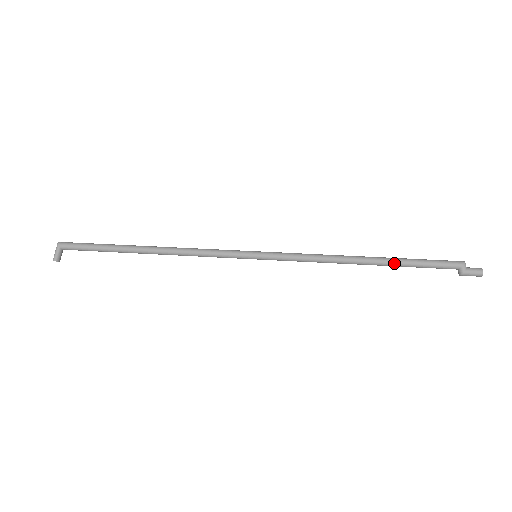
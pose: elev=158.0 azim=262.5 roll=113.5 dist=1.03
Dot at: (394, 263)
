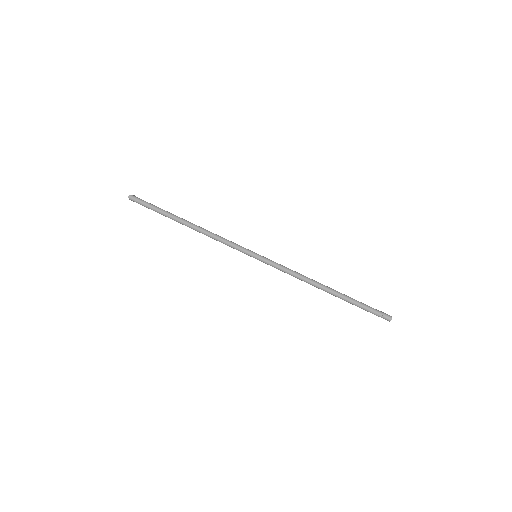
Dot at: occluded
